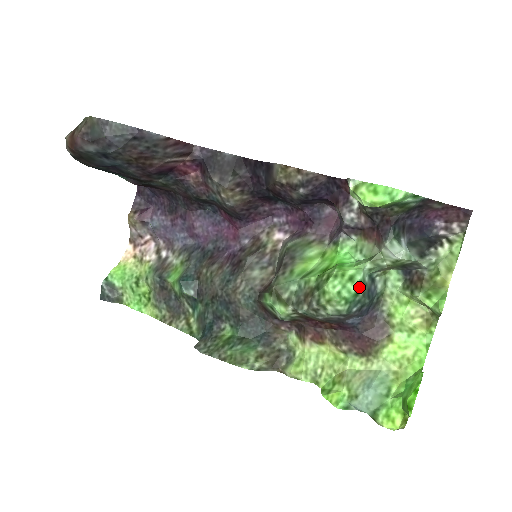
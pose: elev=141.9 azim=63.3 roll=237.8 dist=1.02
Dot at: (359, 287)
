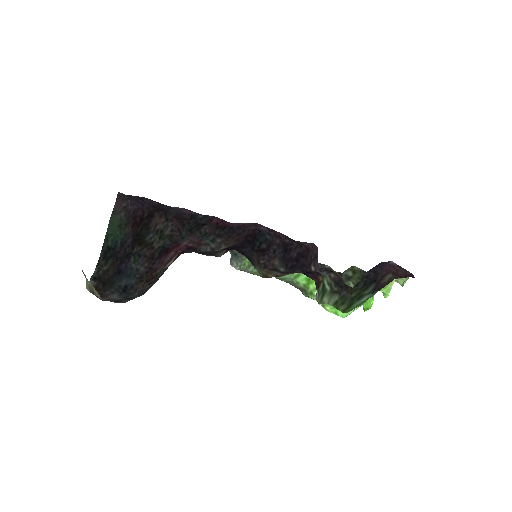
Dot at: occluded
